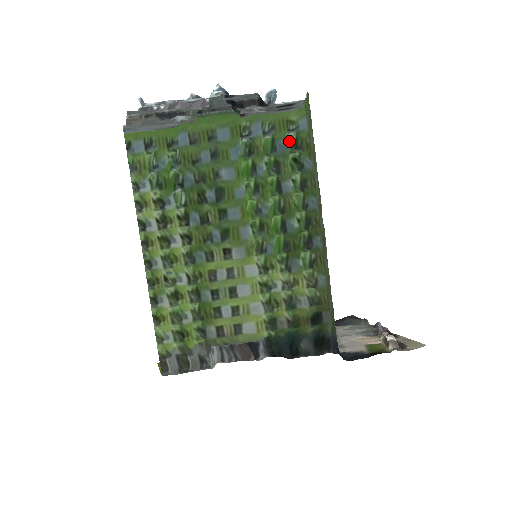
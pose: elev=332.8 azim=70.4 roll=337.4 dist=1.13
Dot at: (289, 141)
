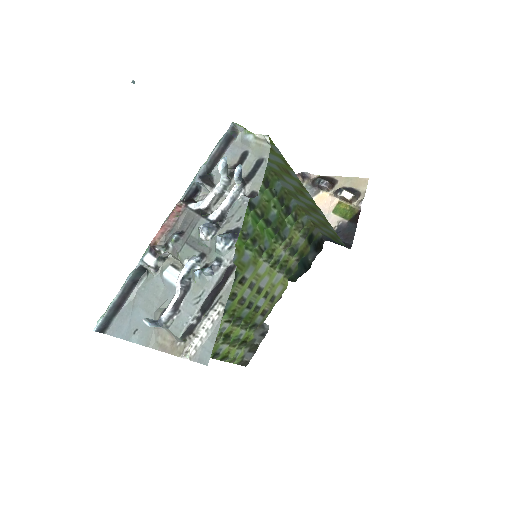
Dot at: occluded
